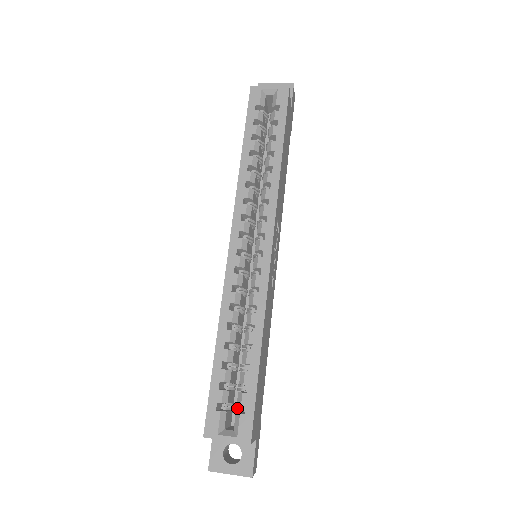
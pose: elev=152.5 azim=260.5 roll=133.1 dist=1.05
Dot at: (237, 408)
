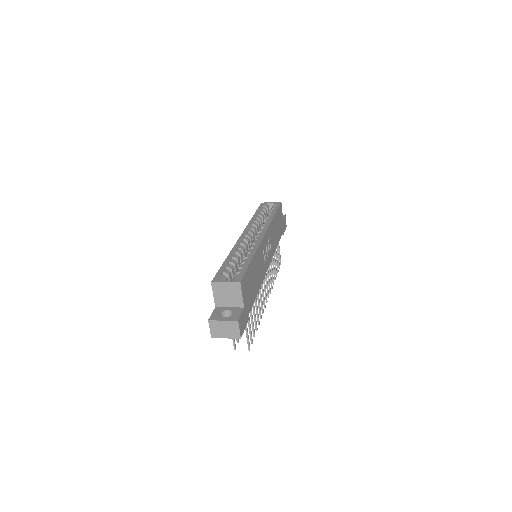
Dot at: occluded
